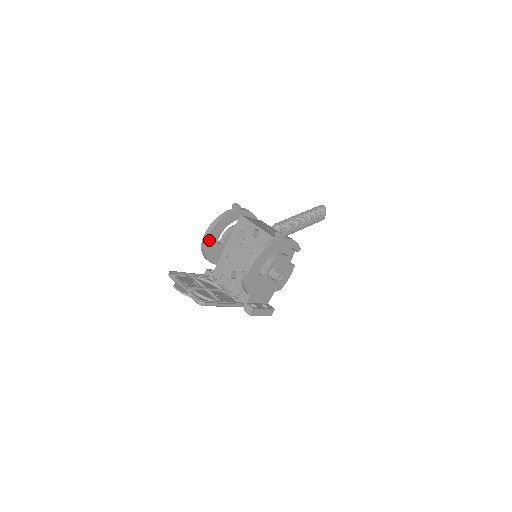
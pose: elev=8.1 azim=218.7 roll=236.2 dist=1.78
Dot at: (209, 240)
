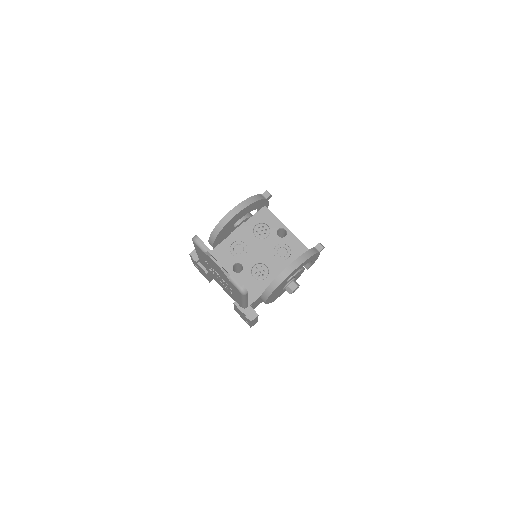
Dot at: (234, 217)
